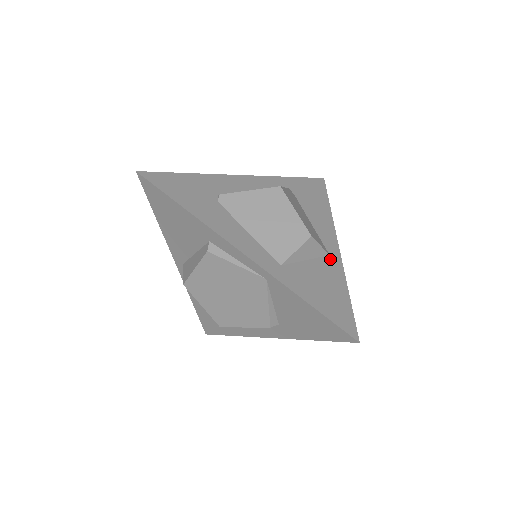
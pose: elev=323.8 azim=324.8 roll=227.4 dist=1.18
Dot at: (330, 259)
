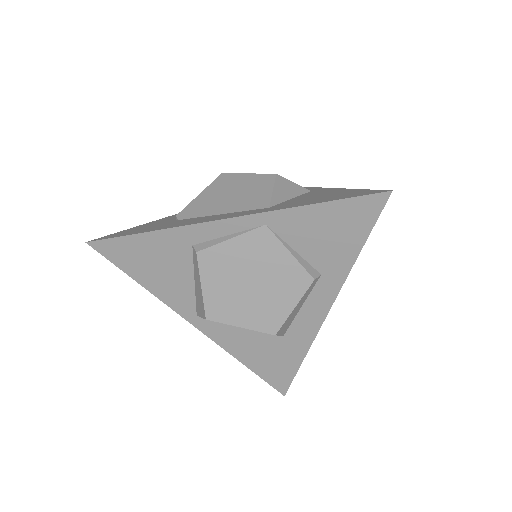
Dot at: (314, 191)
